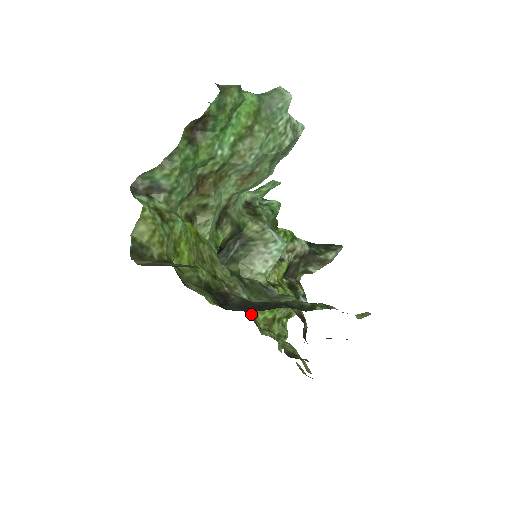
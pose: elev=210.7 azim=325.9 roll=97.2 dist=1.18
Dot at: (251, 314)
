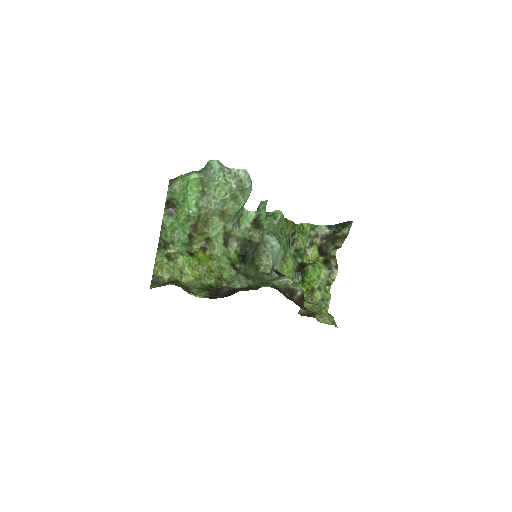
Dot at: occluded
